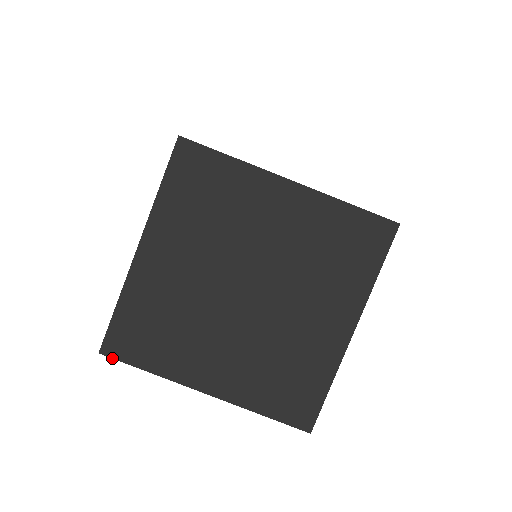
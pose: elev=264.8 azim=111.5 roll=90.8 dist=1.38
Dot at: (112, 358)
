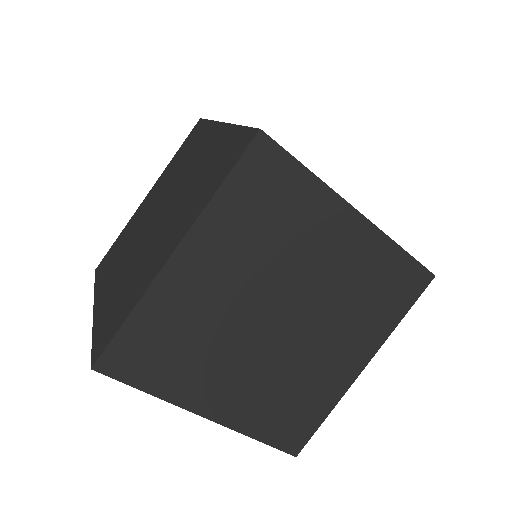
Dot at: occluded
